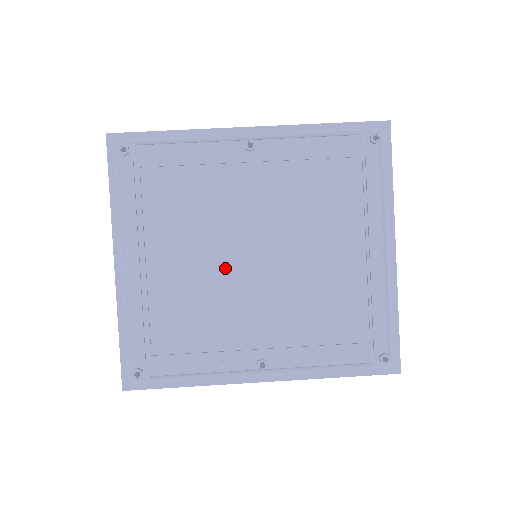
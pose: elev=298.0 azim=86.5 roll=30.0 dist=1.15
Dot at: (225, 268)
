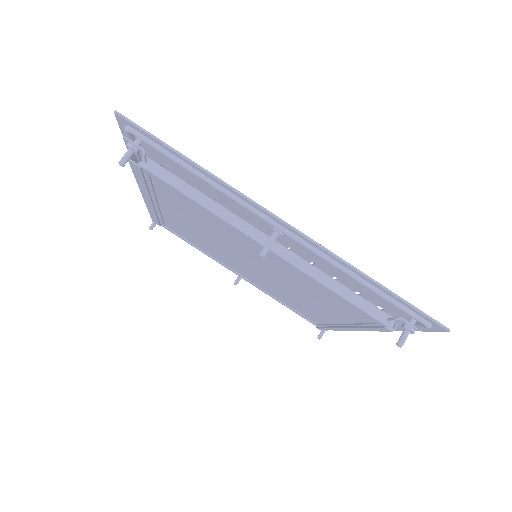
Dot at: (223, 249)
